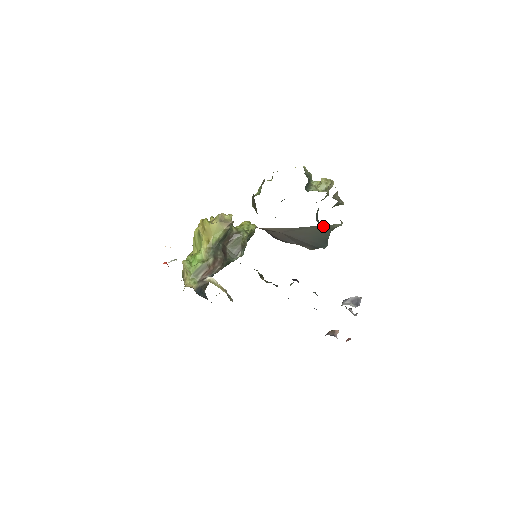
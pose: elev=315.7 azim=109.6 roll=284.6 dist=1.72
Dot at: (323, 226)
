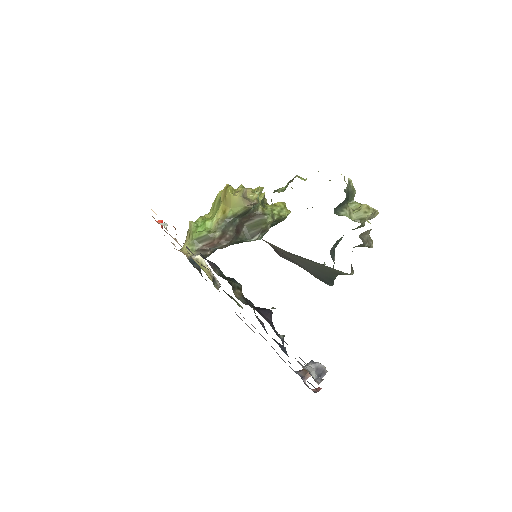
Dot at: (328, 267)
